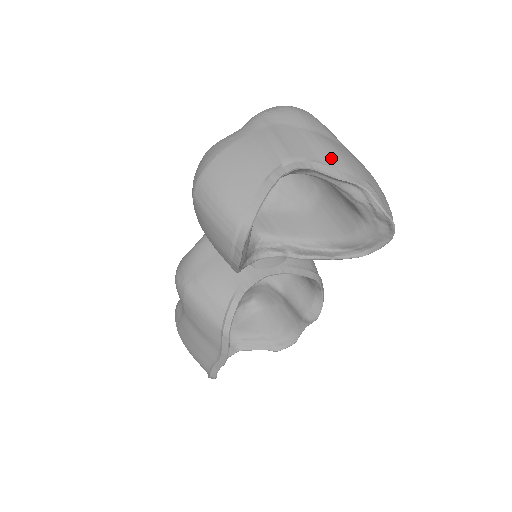
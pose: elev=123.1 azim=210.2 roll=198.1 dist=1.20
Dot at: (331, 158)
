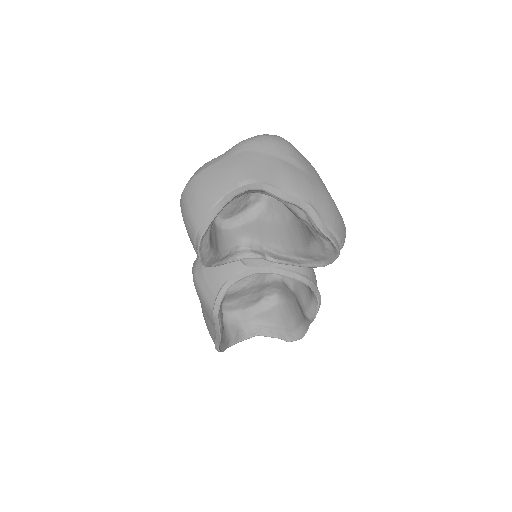
Dot at: (281, 182)
